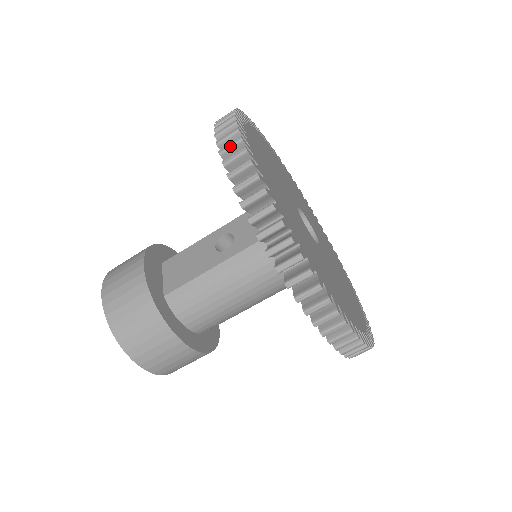
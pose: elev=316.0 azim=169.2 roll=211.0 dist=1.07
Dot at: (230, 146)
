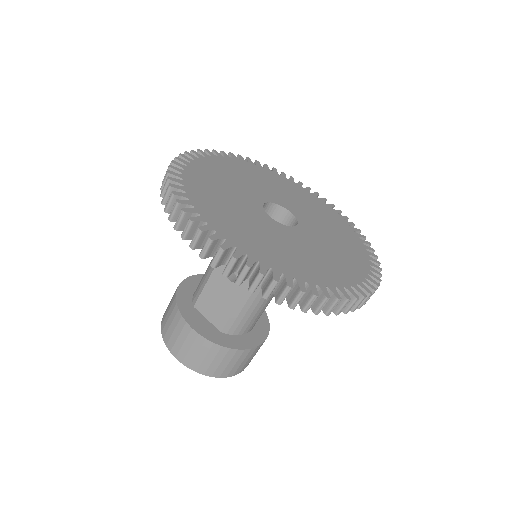
Dot at: (218, 259)
